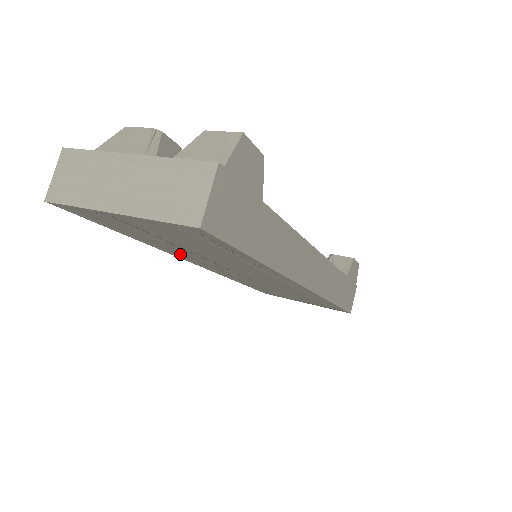
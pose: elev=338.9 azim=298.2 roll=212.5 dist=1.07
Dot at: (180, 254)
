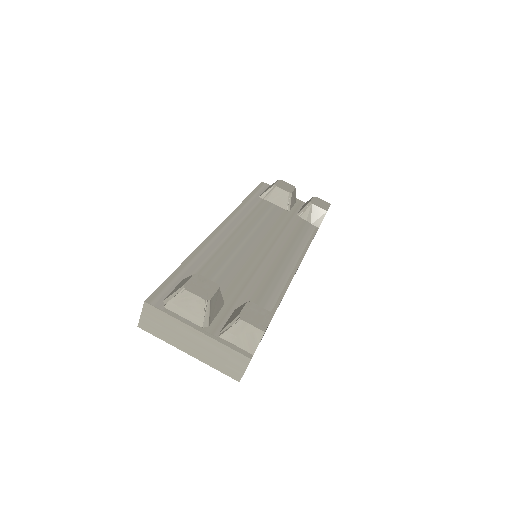
Dot at: occluded
